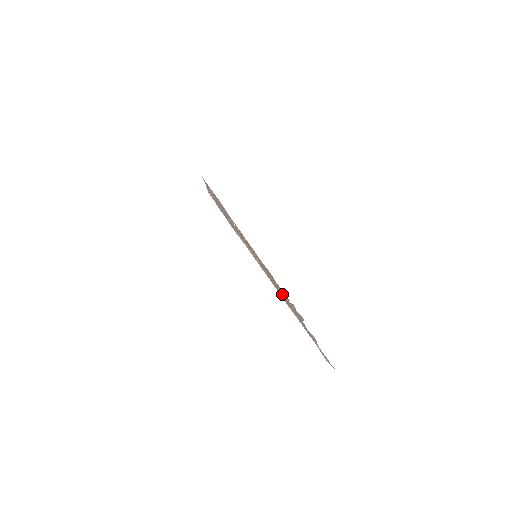
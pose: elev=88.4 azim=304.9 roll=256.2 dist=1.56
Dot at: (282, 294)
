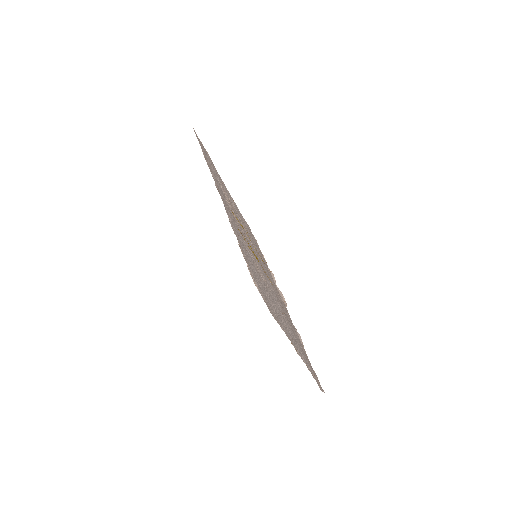
Dot at: occluded
